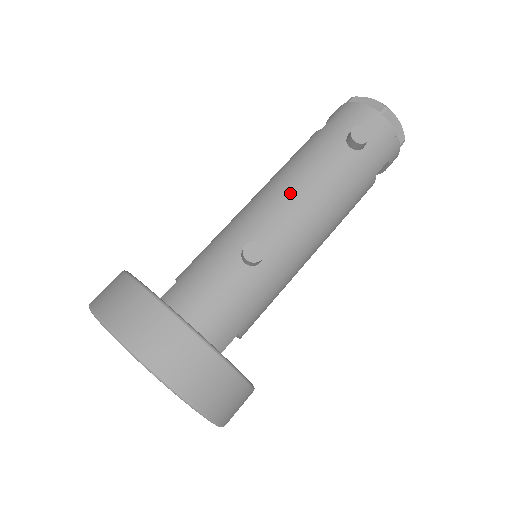
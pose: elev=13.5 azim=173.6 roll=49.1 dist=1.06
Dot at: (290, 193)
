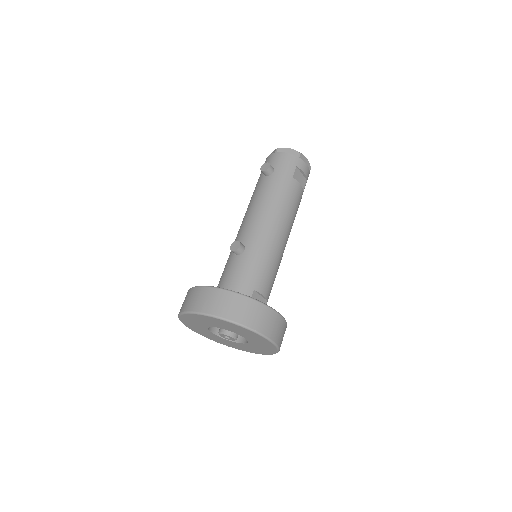
Dot at: (247, 214)
